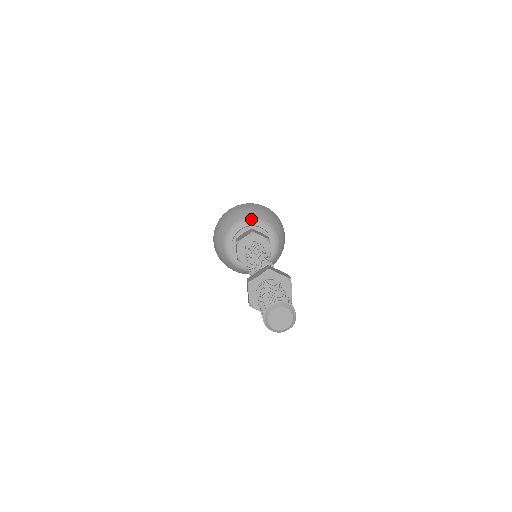
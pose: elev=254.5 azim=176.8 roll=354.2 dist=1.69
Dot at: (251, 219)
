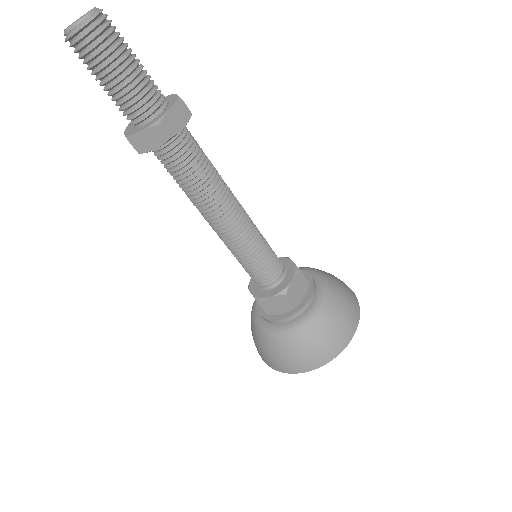
Dot at: (308, 268)
